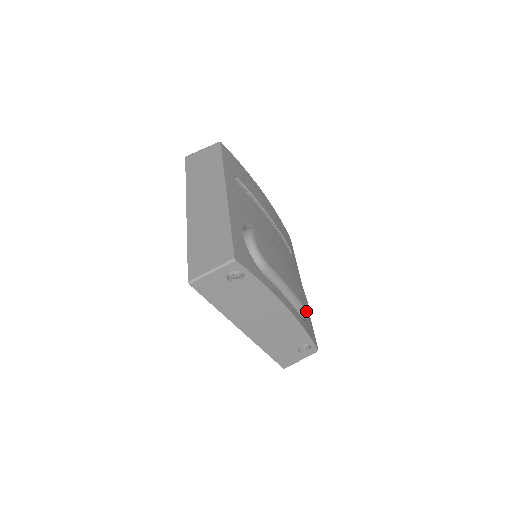
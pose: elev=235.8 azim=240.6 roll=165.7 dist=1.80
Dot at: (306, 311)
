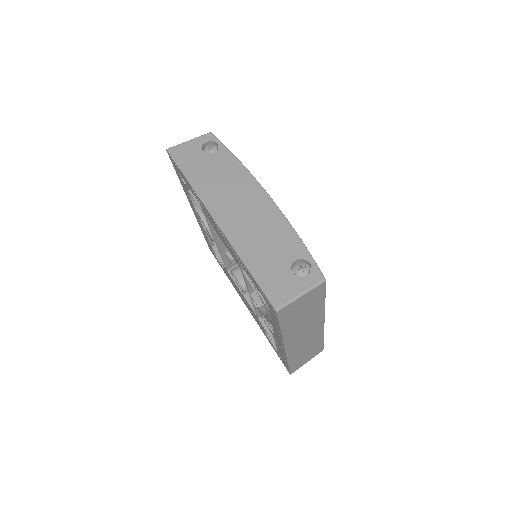
Dot at: occluded
